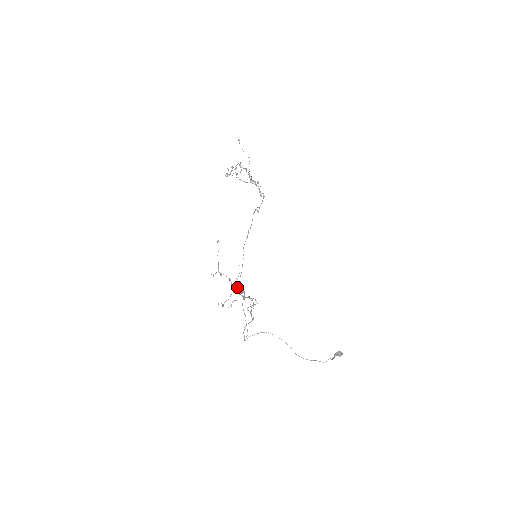
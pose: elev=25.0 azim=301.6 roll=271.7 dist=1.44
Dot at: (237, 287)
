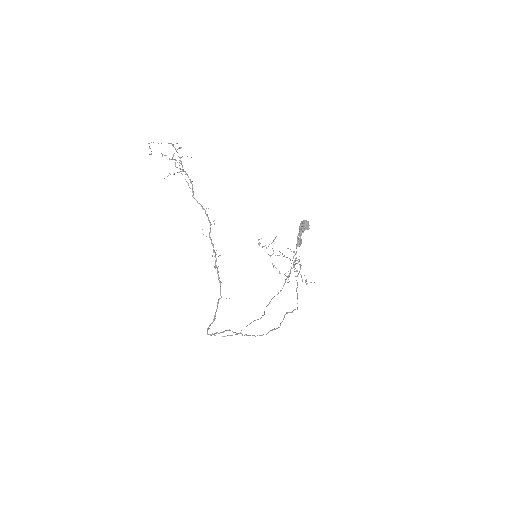
Dot at: (173, 145)
